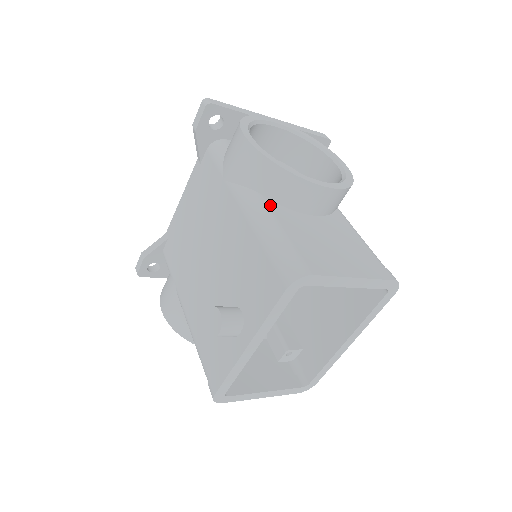
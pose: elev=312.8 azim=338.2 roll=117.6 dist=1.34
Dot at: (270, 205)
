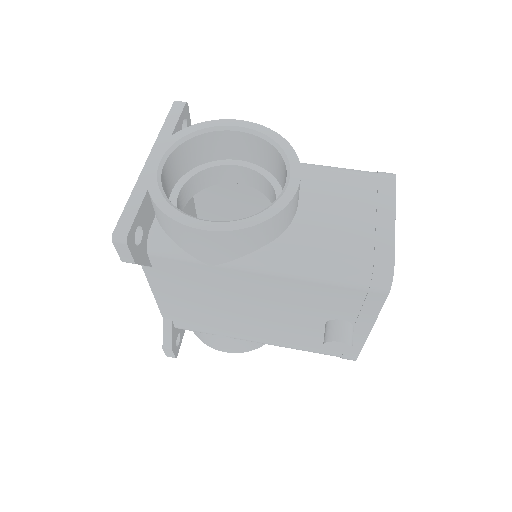
Dot at: (283, 247)
